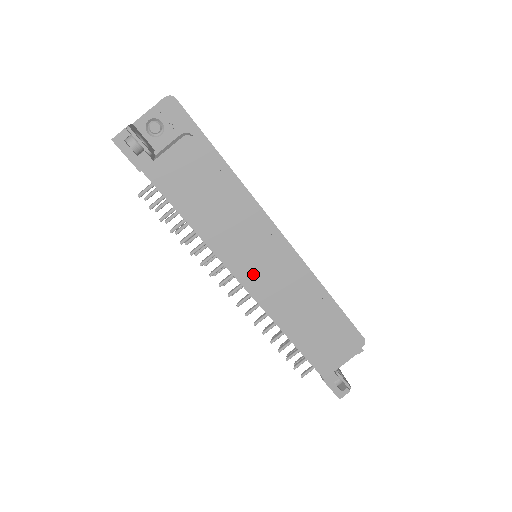
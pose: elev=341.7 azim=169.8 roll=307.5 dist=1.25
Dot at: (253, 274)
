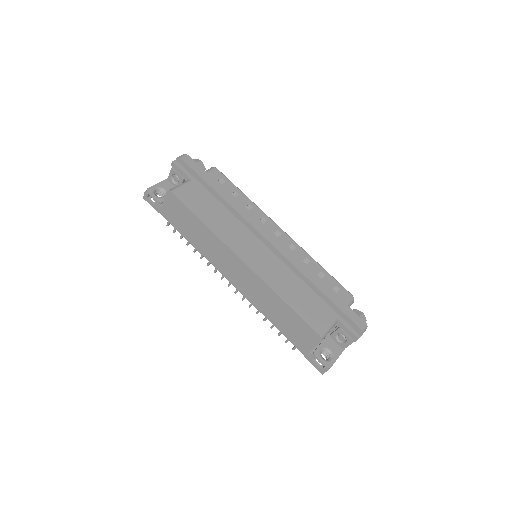
Dot at: (231, 274)
